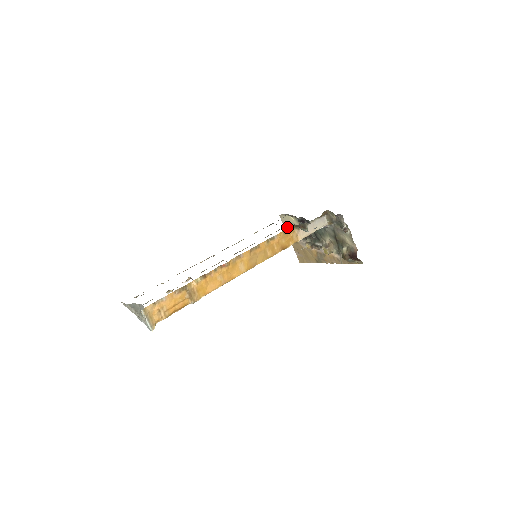
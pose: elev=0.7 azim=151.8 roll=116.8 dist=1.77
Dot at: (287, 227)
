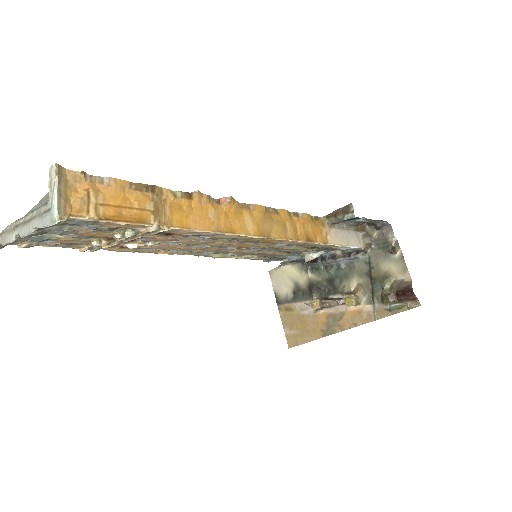
Dot at: (279, 288)
